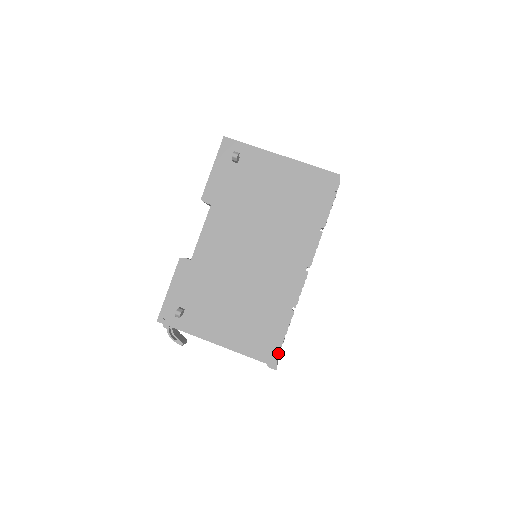
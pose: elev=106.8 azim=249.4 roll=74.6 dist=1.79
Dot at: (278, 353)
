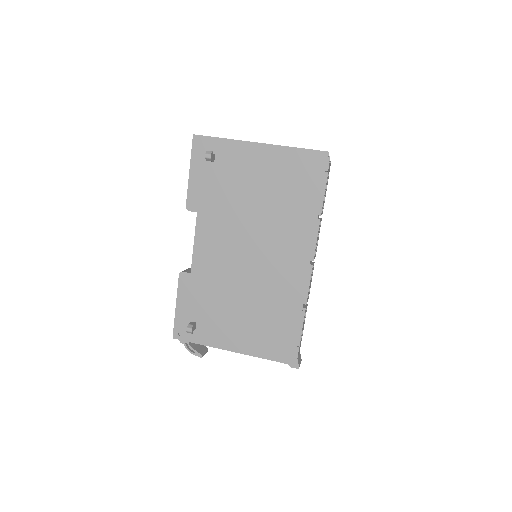
Dot at: (297, 352)
